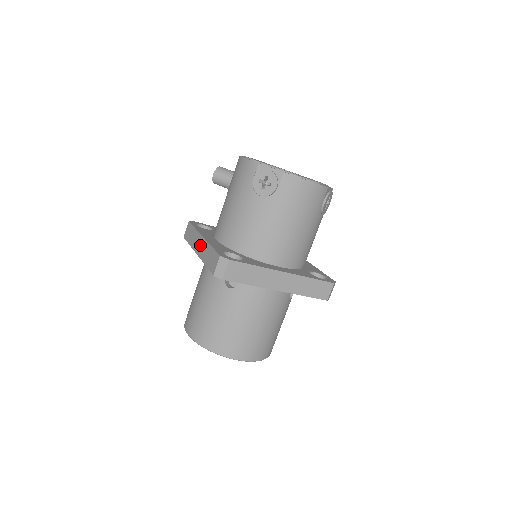
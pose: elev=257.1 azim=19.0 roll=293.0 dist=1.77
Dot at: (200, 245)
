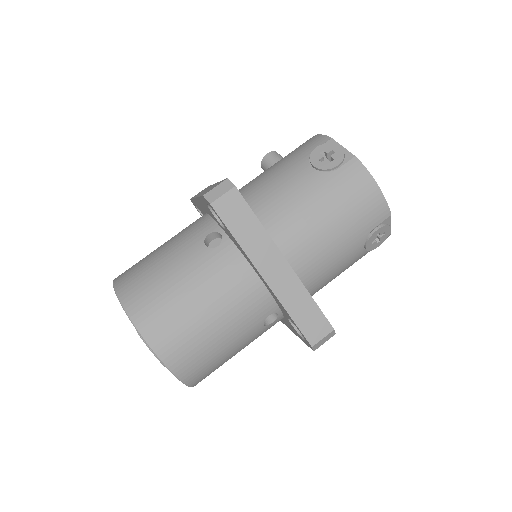
Dot at: occluded
